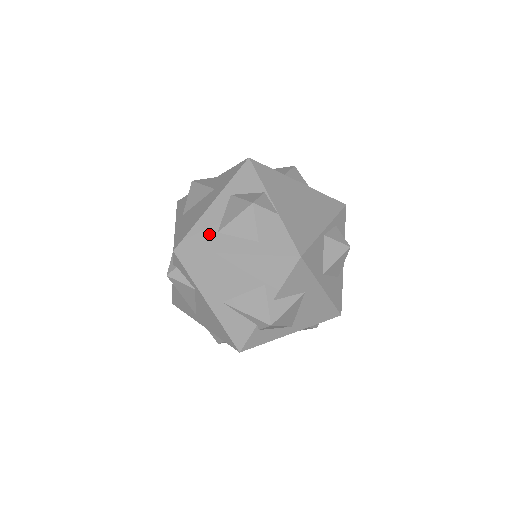
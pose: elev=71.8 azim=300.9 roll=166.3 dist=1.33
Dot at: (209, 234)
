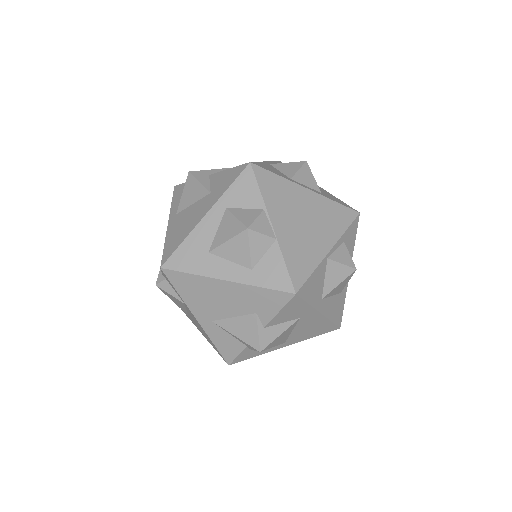
Dot at: (199, 253)
